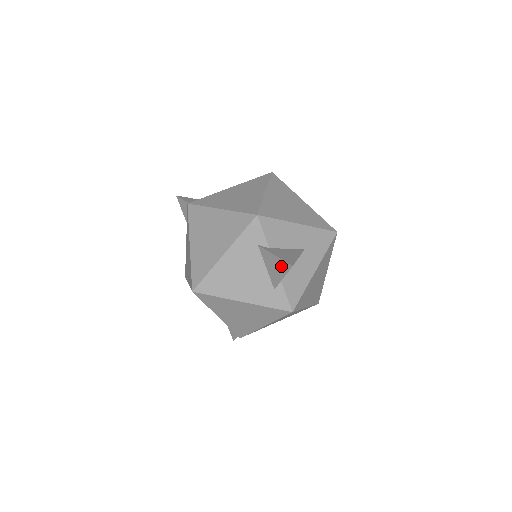
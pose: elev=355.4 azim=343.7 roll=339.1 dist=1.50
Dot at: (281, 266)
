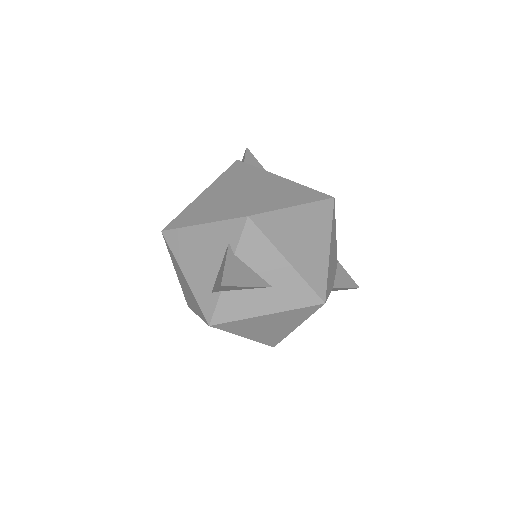
Dot at: (220, 277)
